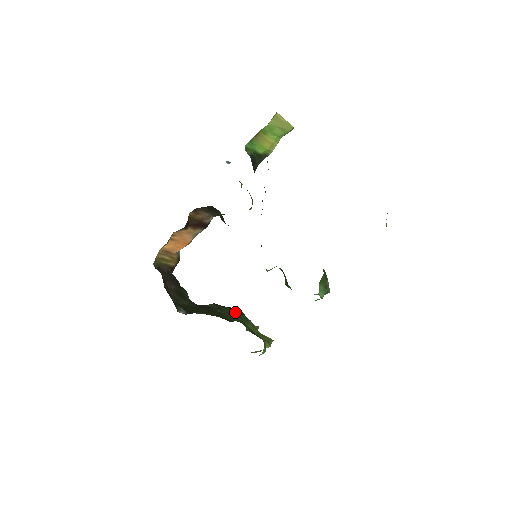
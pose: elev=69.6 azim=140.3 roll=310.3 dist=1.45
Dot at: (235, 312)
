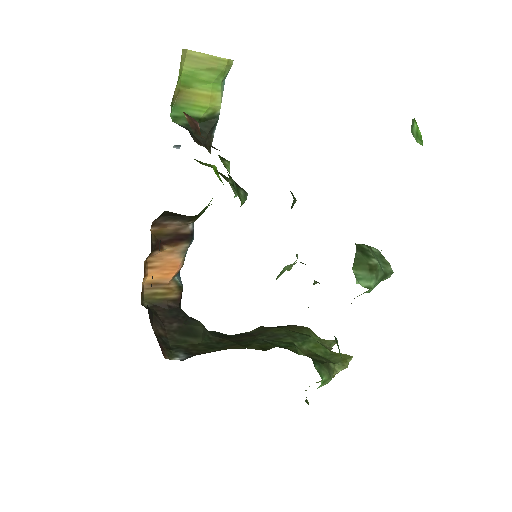
Dot at: (287, 331)
